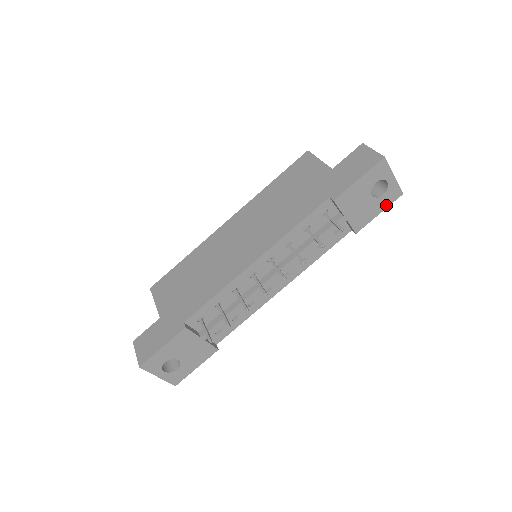
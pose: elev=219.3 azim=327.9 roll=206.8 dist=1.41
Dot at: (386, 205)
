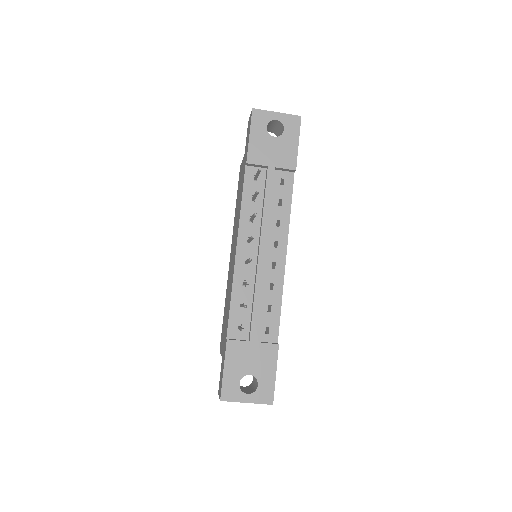
Dot at: (296, 134)
